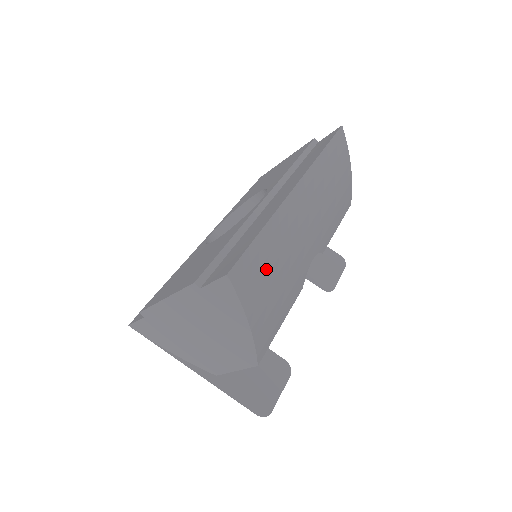
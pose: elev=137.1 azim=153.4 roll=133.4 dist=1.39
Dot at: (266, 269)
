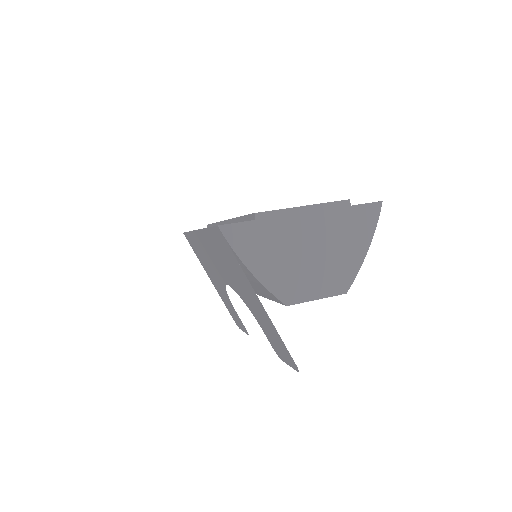
Dot at: occluded
